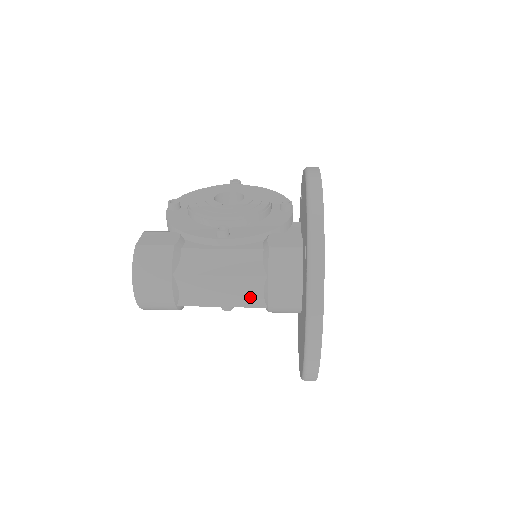
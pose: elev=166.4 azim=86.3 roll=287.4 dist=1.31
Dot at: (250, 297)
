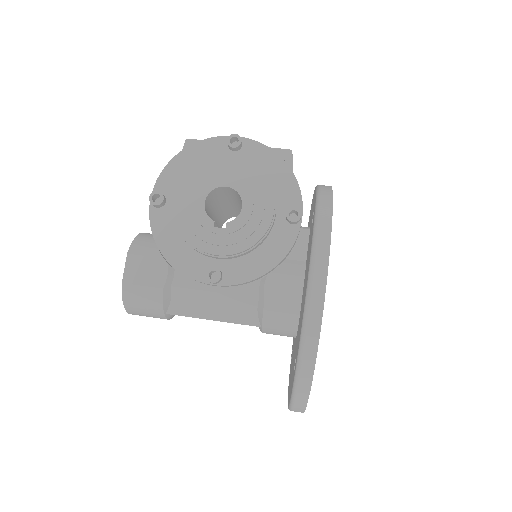
Dot at: occluded
